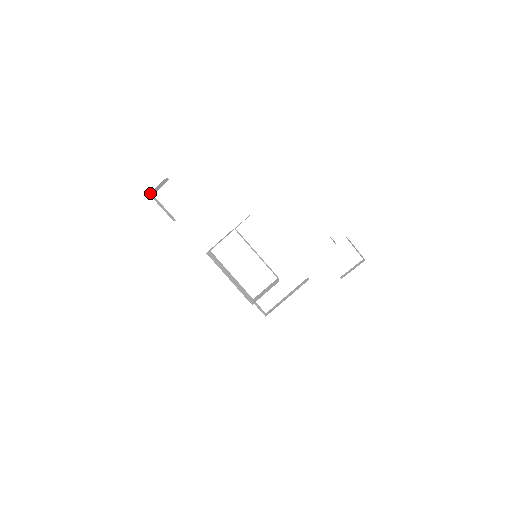
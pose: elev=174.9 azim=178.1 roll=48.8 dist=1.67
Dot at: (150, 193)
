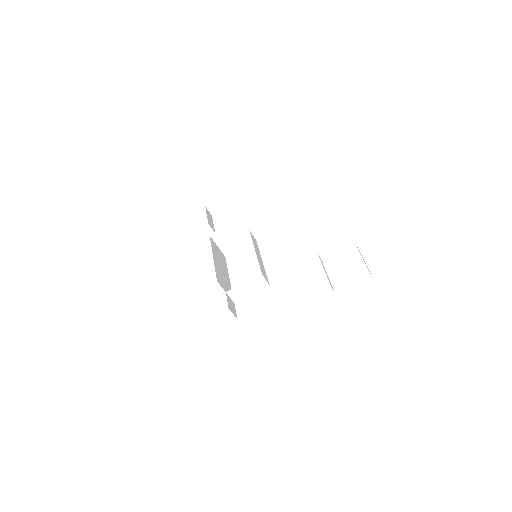
Dot at: (207, 207)
